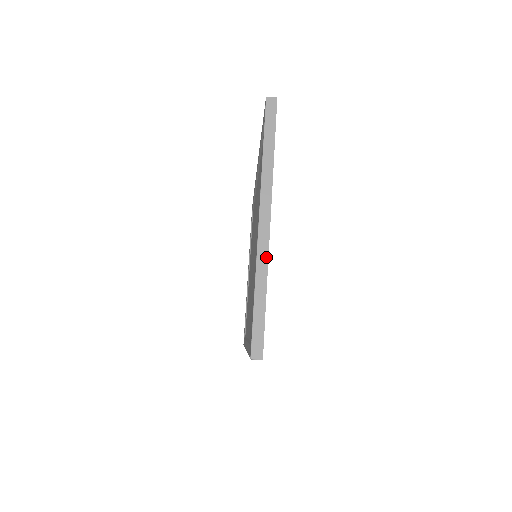
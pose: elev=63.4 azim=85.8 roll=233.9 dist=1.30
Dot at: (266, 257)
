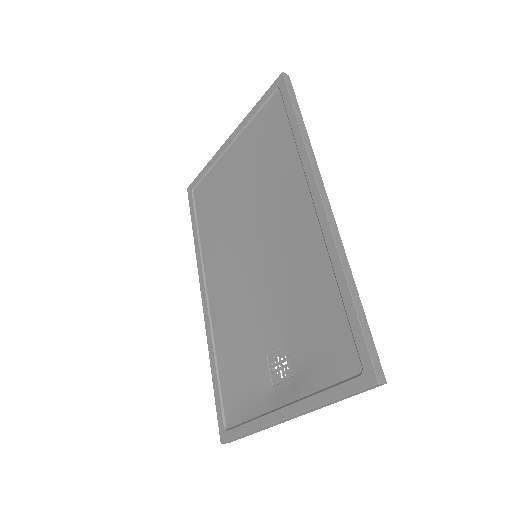
Dot at: (272, 426)
